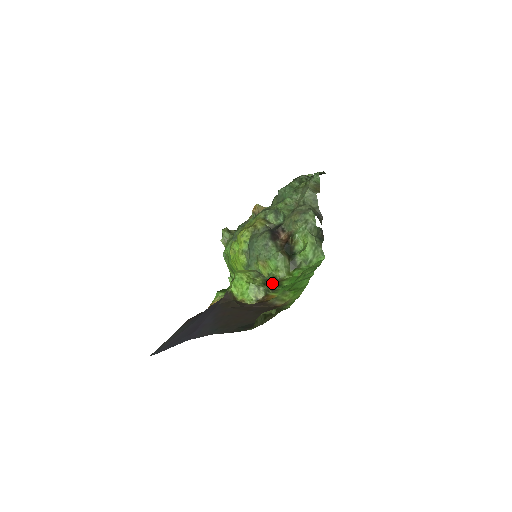
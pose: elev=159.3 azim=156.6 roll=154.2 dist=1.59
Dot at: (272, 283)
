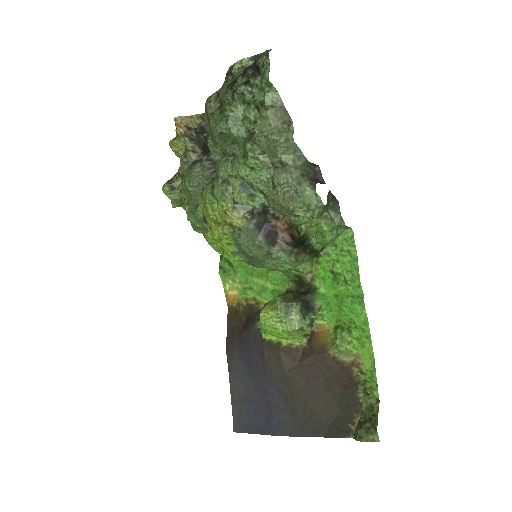
Dot at: (305, 296)
